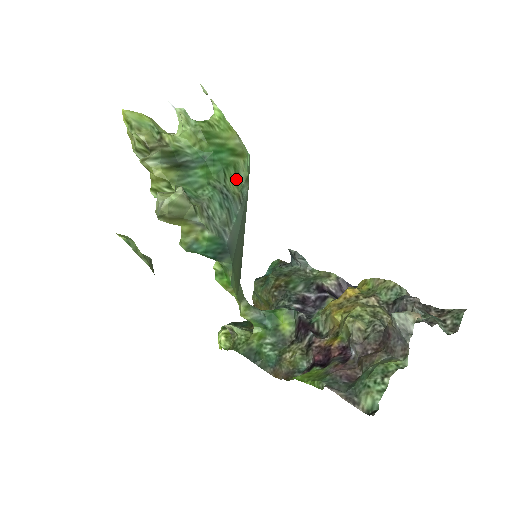
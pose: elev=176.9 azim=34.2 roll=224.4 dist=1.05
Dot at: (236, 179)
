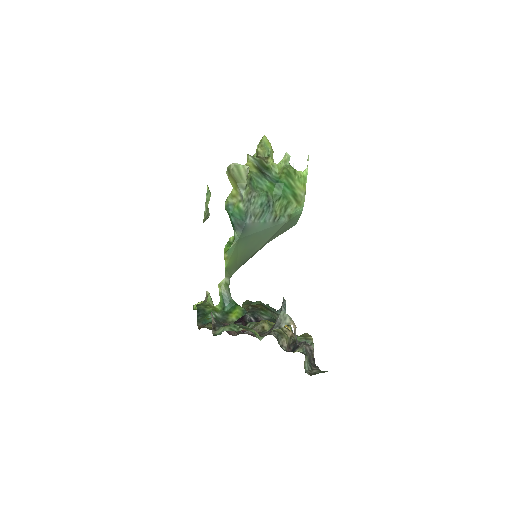
Dot at: (283, 208)
